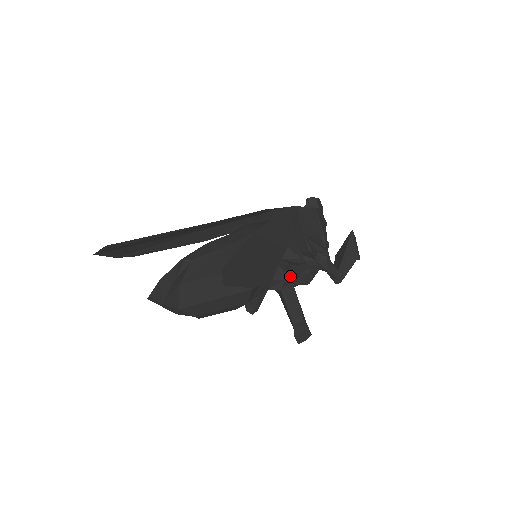
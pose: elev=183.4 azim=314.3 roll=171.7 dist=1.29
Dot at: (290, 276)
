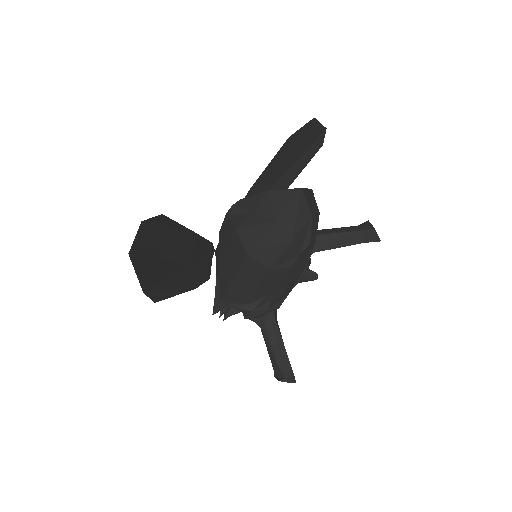
Dot at: occluded
